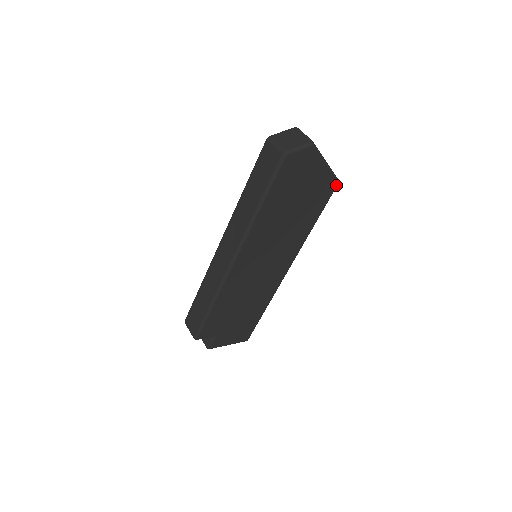
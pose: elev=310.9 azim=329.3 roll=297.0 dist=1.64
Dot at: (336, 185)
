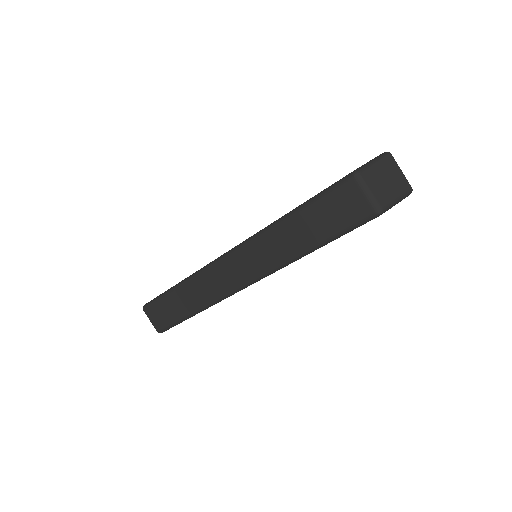
Dot at: occluded
